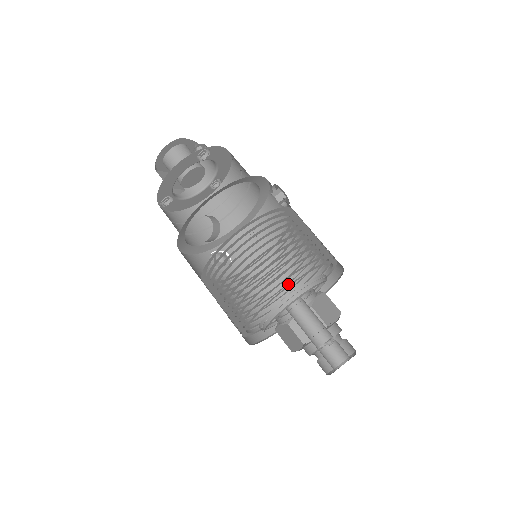
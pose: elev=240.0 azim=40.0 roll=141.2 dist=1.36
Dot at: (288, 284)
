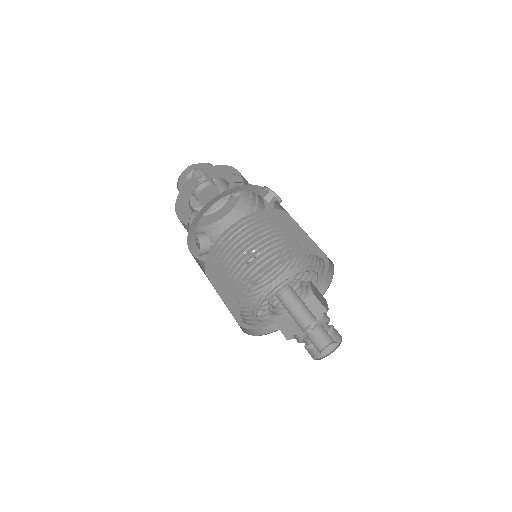
Dot at: occluded
